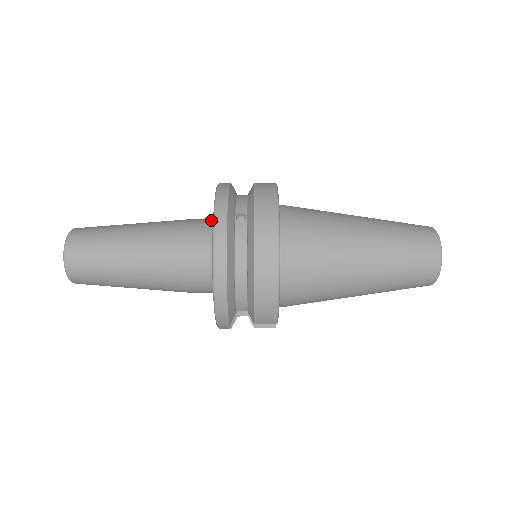
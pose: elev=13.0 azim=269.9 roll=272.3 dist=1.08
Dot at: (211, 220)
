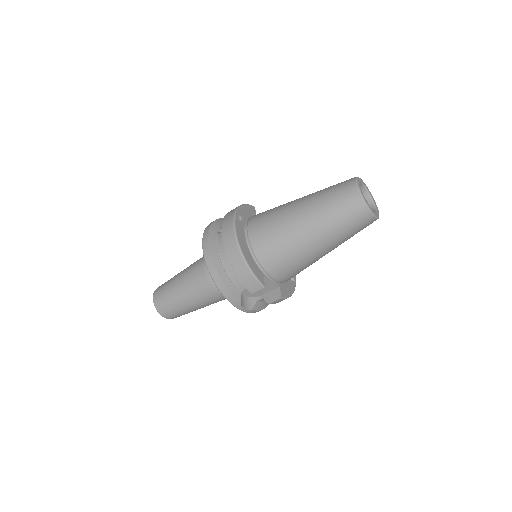
Dot at: occluded
